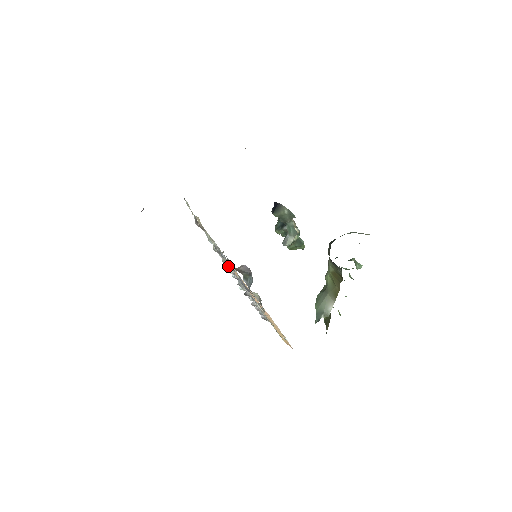
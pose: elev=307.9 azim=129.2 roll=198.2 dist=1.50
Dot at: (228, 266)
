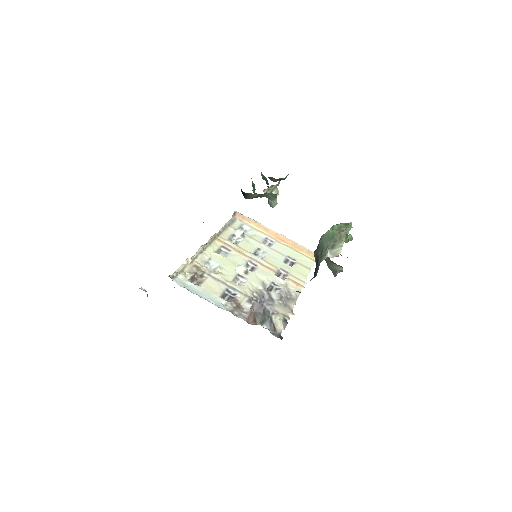
Dot at: (240, 281)
